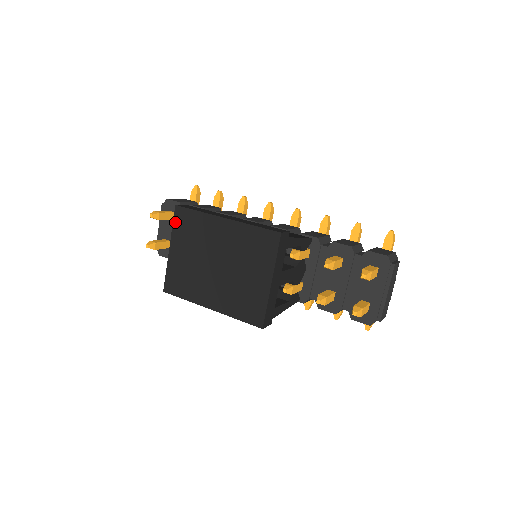
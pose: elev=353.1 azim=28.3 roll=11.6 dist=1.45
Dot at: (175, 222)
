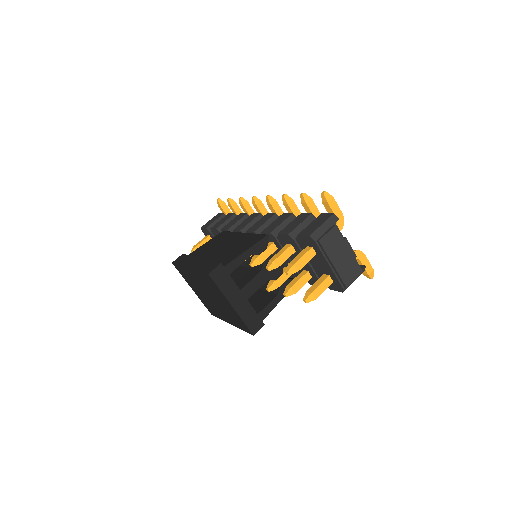
Dot at: (180, 273)
